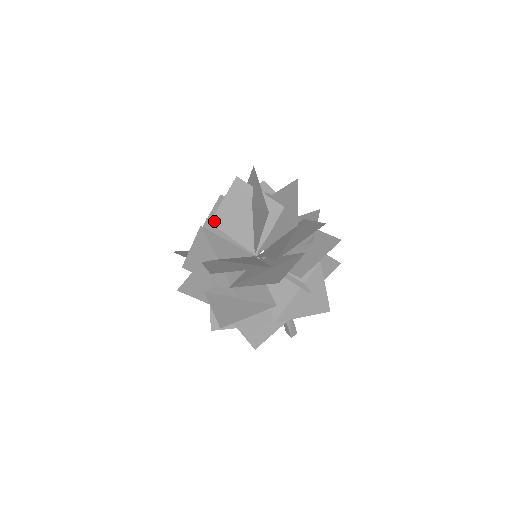
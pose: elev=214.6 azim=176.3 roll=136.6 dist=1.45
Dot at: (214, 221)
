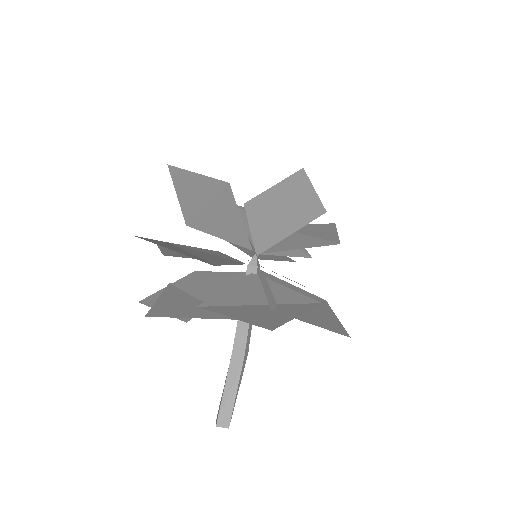
Dot at: (248, 204)
